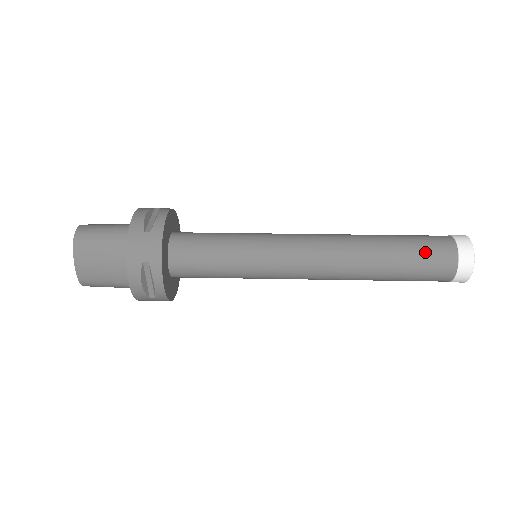
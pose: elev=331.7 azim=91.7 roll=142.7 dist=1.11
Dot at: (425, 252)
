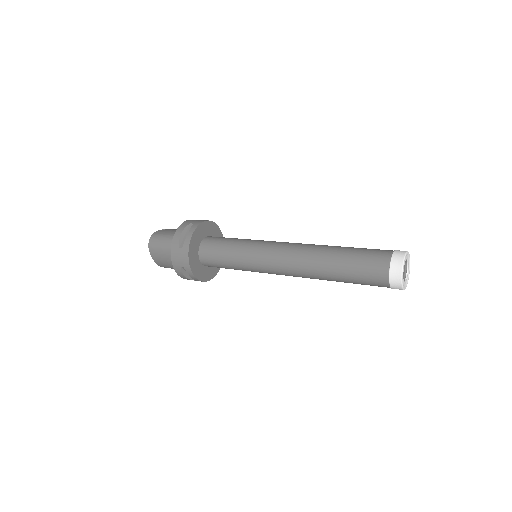
Dot at: (363, 270)
